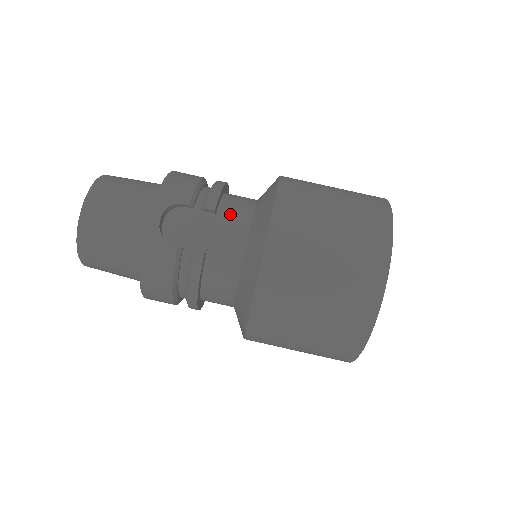
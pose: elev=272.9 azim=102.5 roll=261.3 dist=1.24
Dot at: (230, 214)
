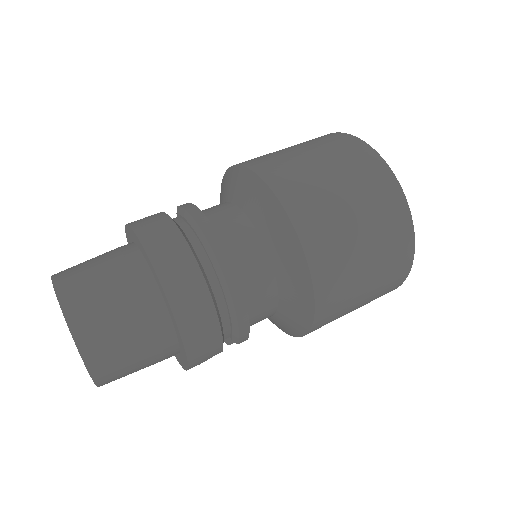
Dot at: occluded
